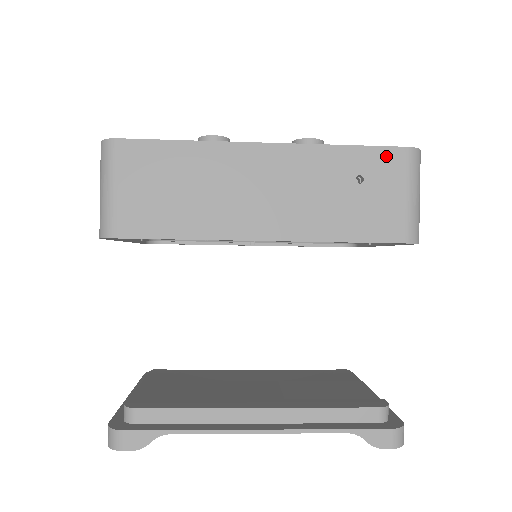
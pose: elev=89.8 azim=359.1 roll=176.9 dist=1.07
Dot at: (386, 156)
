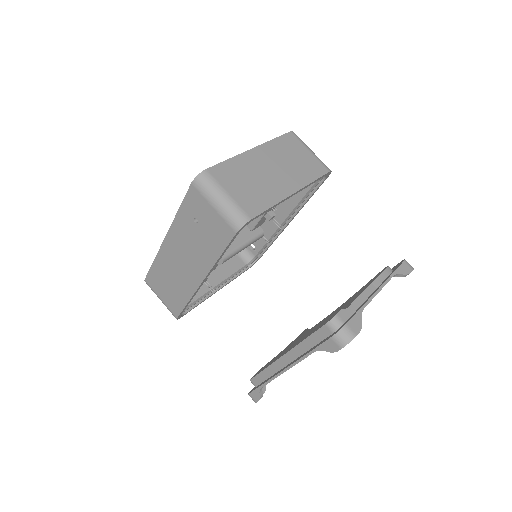
Dot at: (191, 198)
